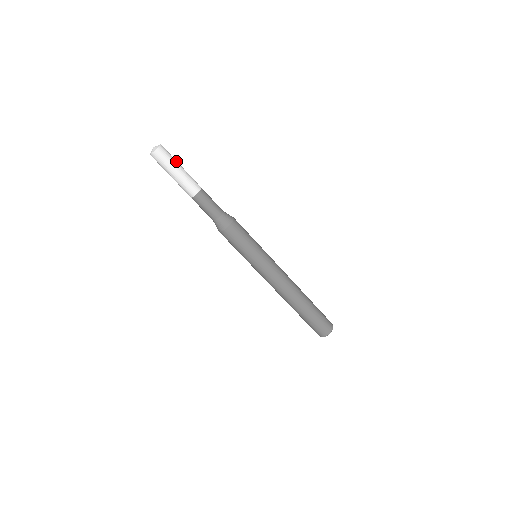
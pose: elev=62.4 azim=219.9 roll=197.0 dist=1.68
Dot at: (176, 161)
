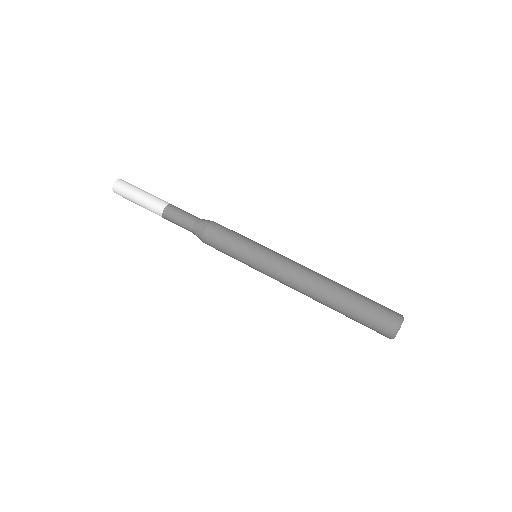
Dot at: occluded
